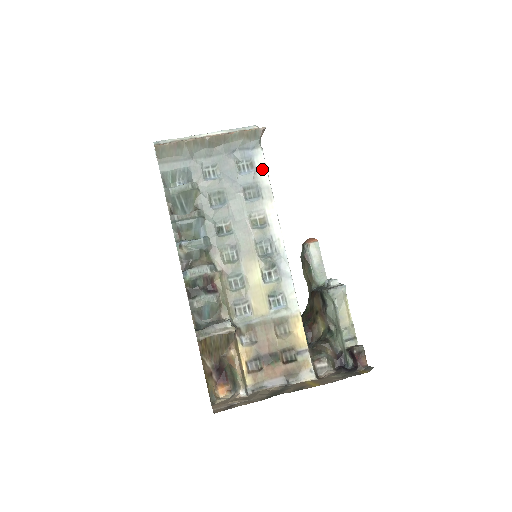
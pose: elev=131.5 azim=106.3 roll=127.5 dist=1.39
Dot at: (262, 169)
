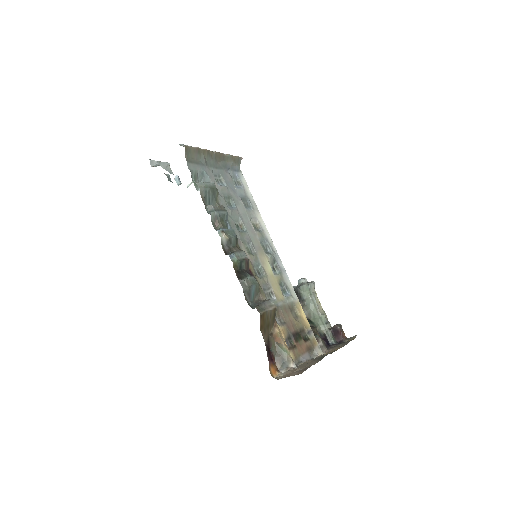
Dot at: (247, 188)
